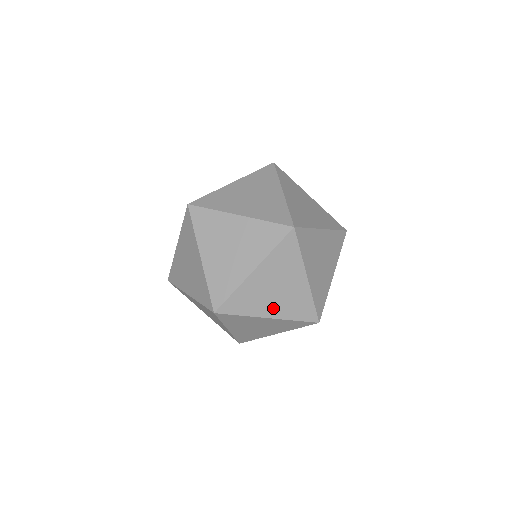
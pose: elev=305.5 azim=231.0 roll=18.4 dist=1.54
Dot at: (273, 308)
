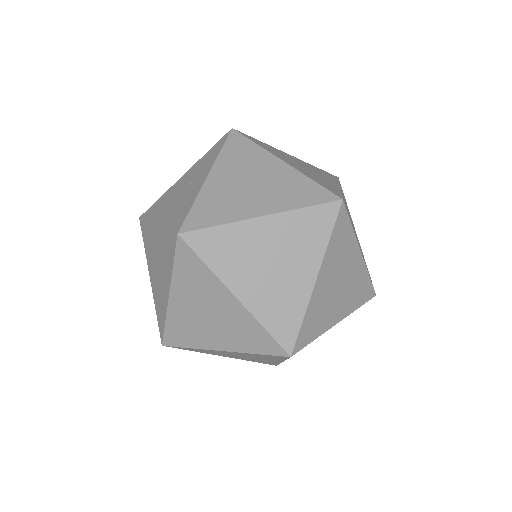
Dot at: (231, 356)
